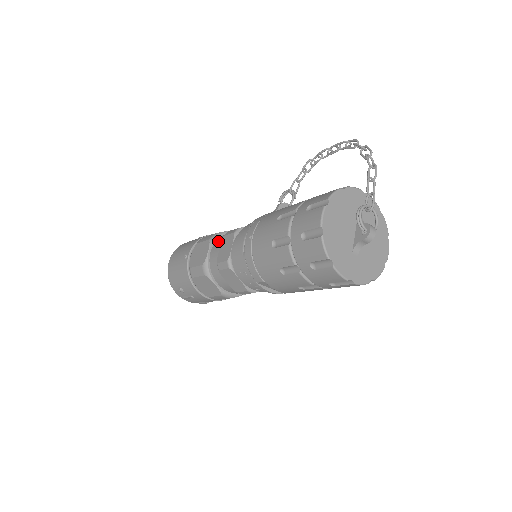
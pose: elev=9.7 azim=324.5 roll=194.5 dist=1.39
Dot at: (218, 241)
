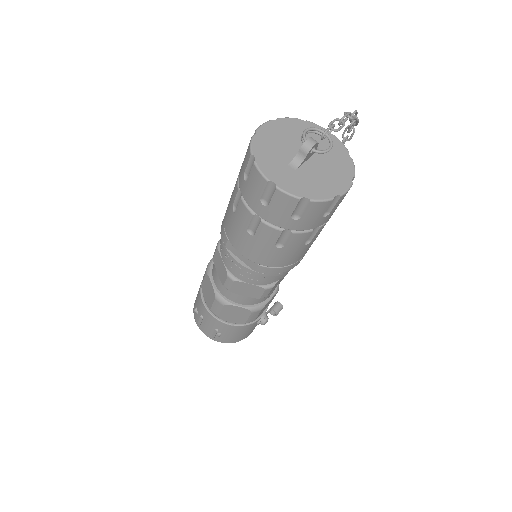
Dot at: occluded
